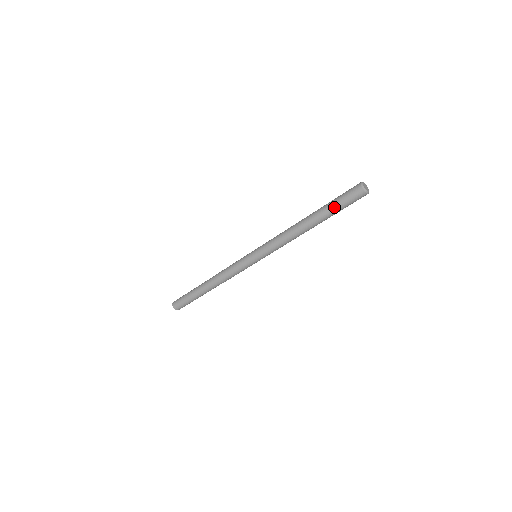
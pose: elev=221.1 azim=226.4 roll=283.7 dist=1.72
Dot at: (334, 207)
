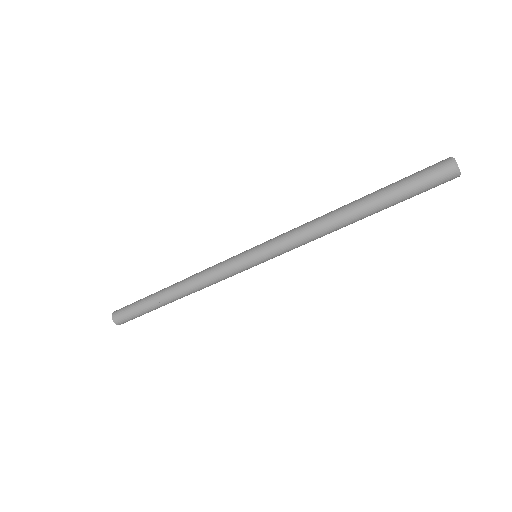
Dot at: (404, 198)
